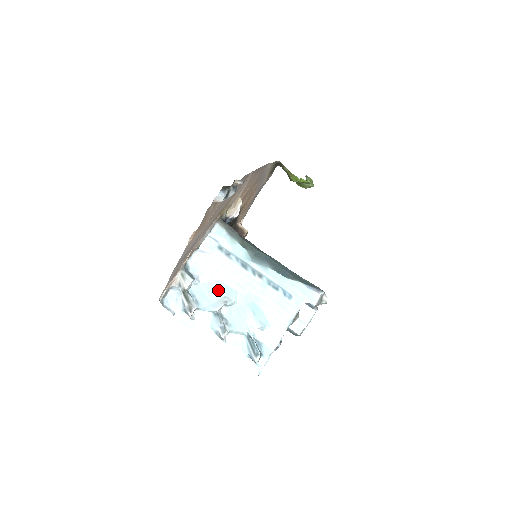
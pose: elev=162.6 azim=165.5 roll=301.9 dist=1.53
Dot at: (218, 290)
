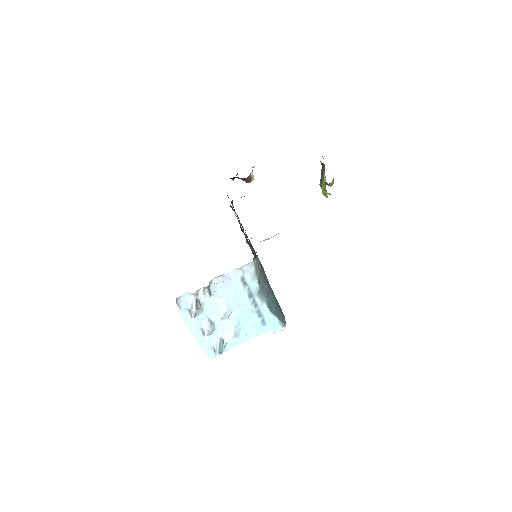
Dot at: (222, 307)
